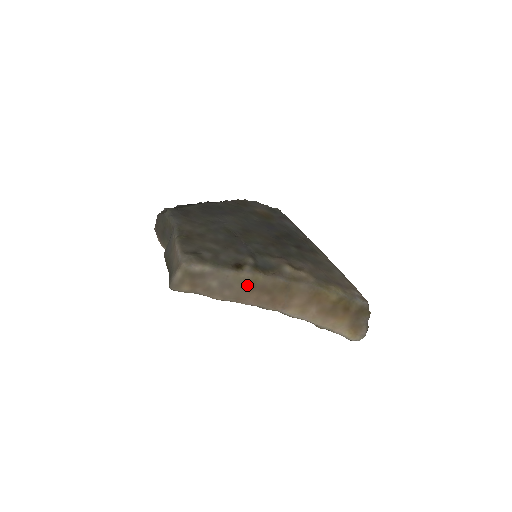
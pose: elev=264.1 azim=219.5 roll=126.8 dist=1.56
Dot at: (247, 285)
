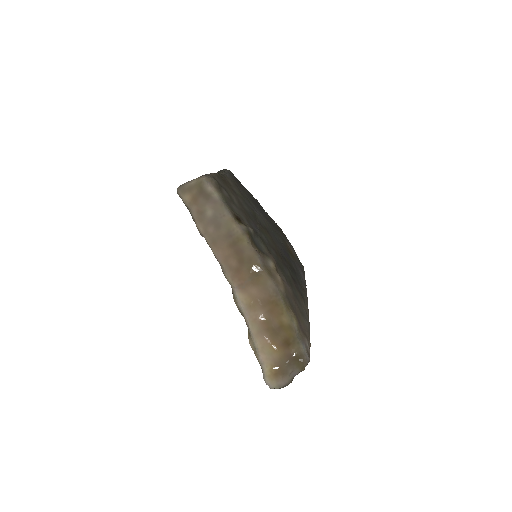
Dot at: (231, 237)
